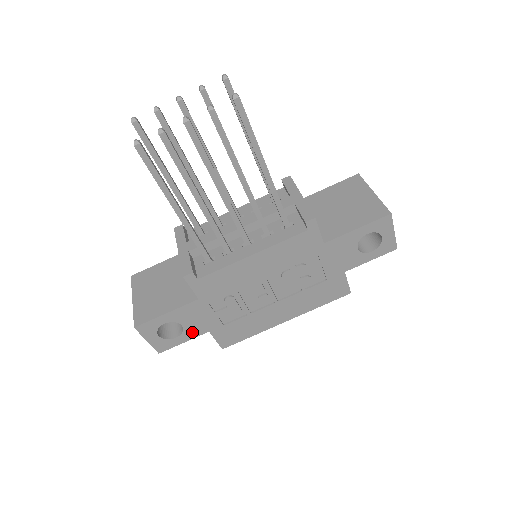
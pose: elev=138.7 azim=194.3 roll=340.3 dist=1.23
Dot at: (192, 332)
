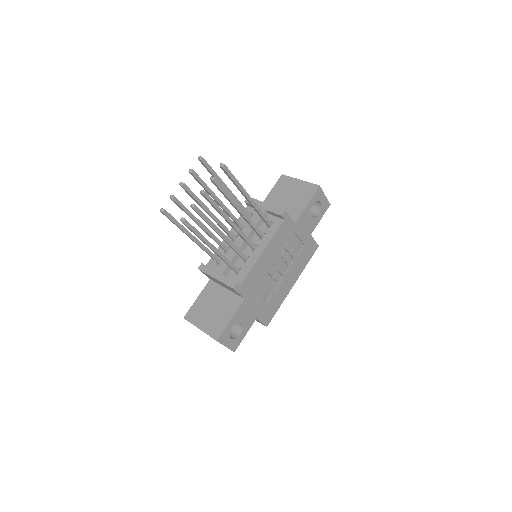
Dot at: (248, 325)
